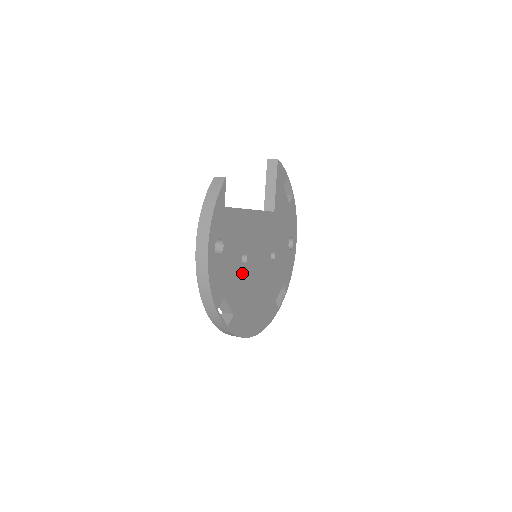
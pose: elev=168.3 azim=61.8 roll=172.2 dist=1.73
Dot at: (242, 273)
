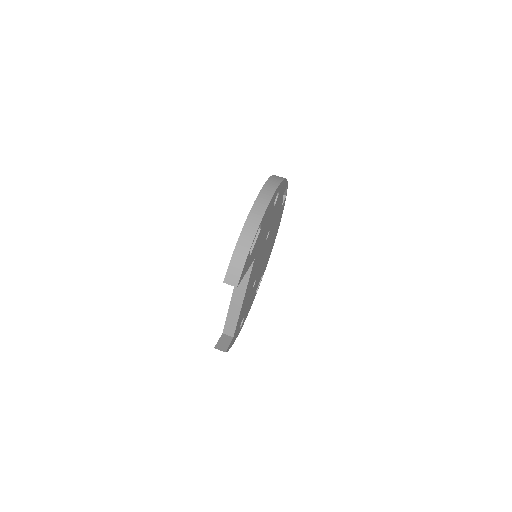
Dot at: occluded
